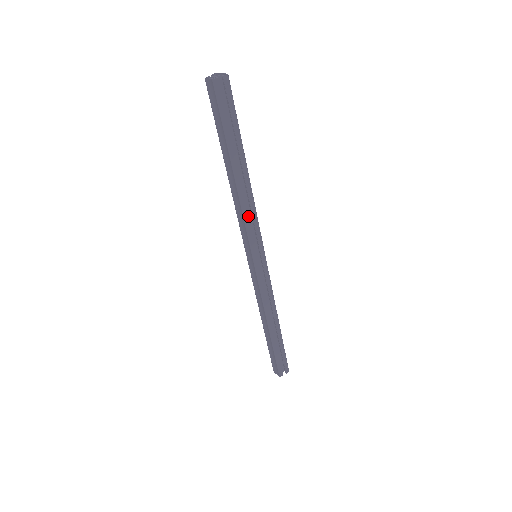
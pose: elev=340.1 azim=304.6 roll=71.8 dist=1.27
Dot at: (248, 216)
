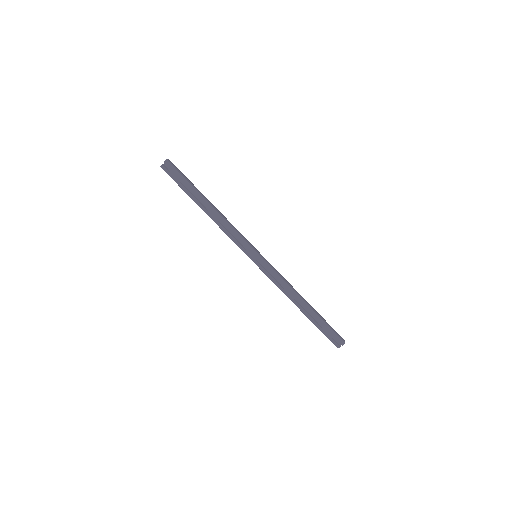
Dot at: (228, 232)
